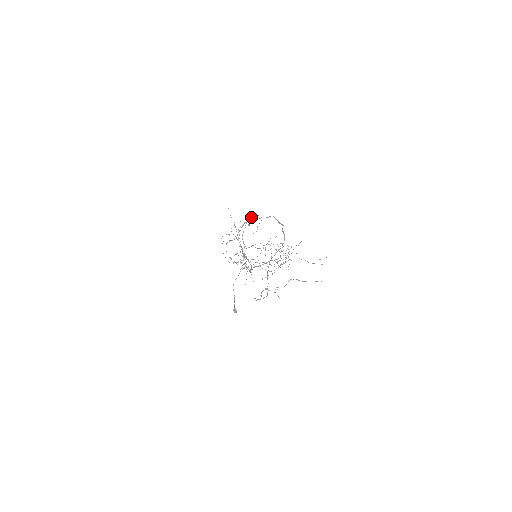
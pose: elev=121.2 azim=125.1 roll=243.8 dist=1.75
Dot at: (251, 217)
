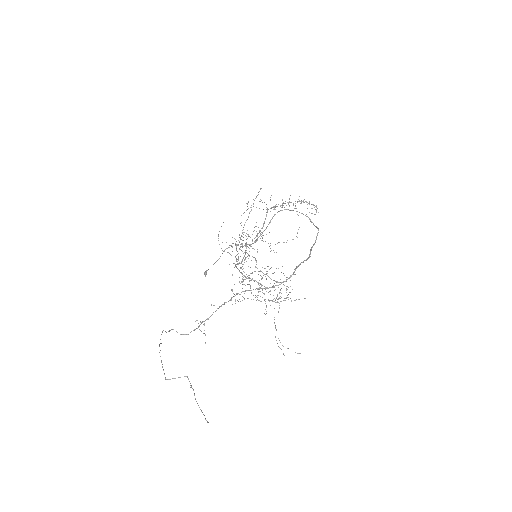
Dot at: (306, 201)
